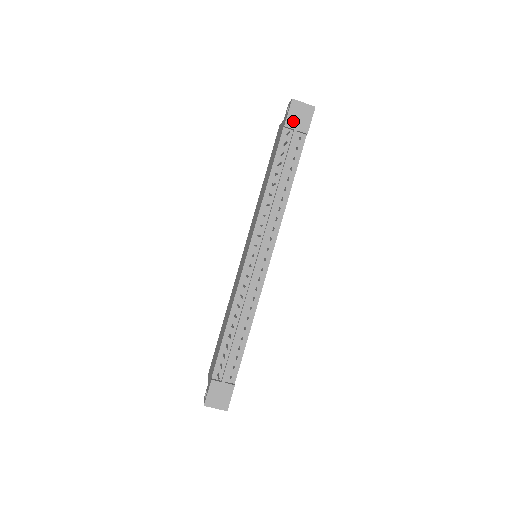
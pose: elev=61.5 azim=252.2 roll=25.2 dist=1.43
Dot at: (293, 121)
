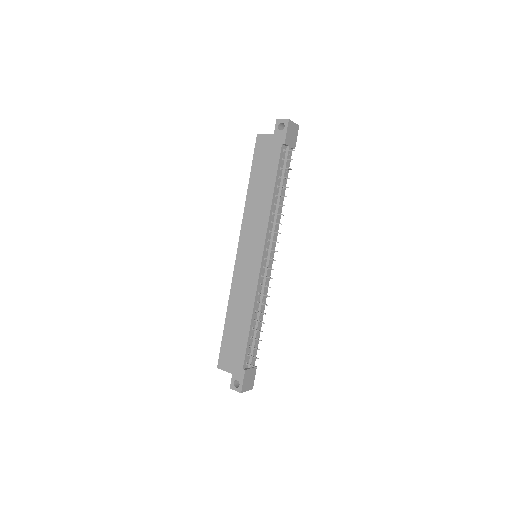
Dot at: (289, 139)
